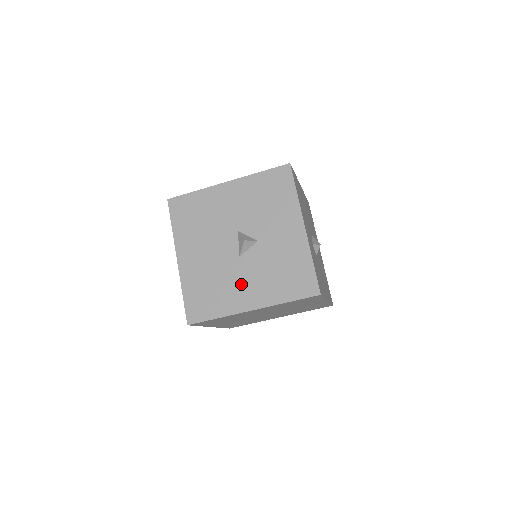
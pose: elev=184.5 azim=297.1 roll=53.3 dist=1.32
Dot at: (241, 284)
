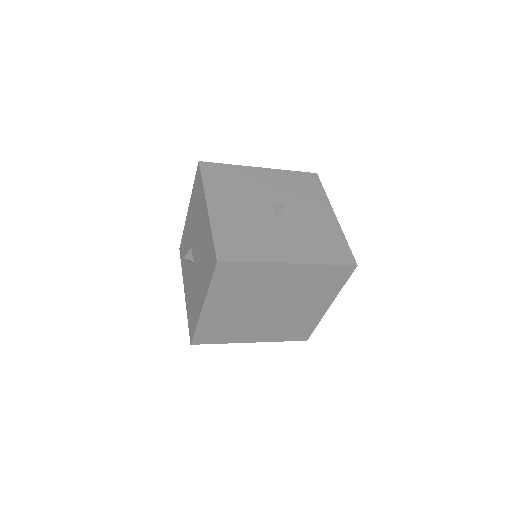
Dot at: (278, 240)
